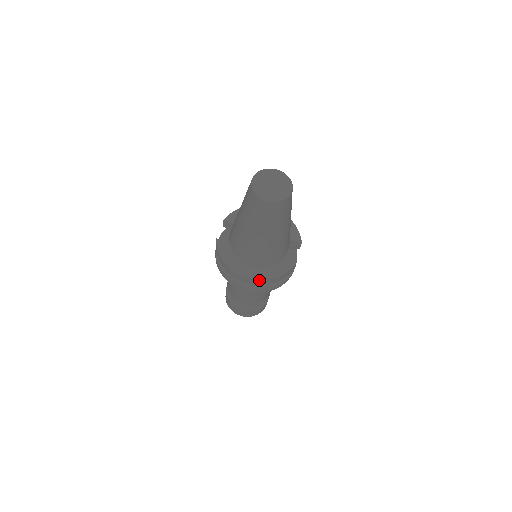
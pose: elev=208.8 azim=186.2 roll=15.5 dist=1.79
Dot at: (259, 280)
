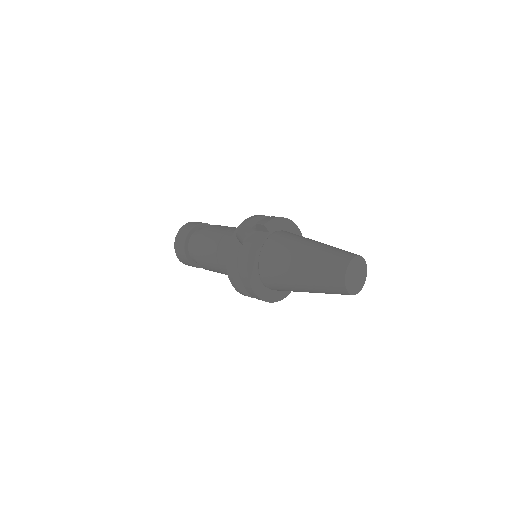
Dot at: (262, 300)
